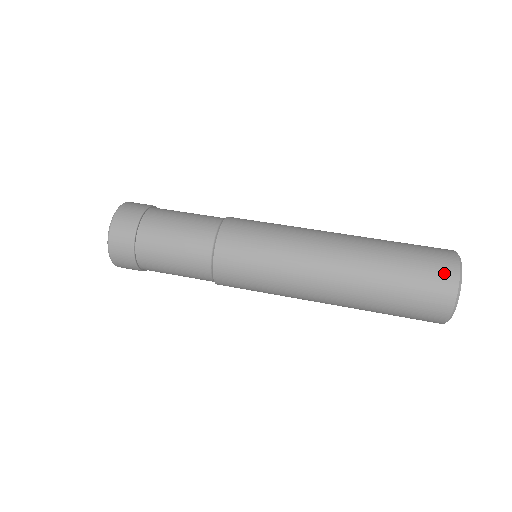
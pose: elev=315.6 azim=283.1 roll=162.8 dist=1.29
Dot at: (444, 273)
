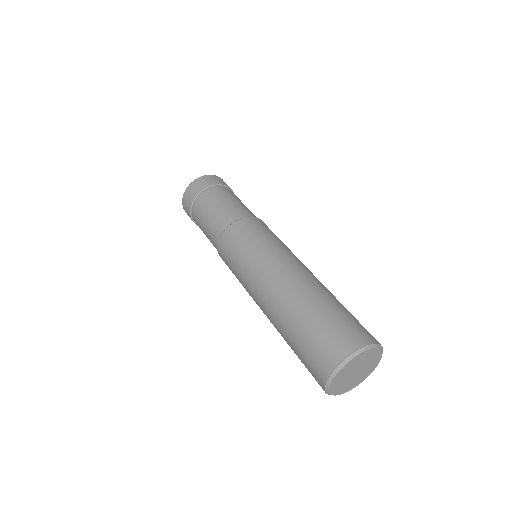
Dot at: (334, 350)
